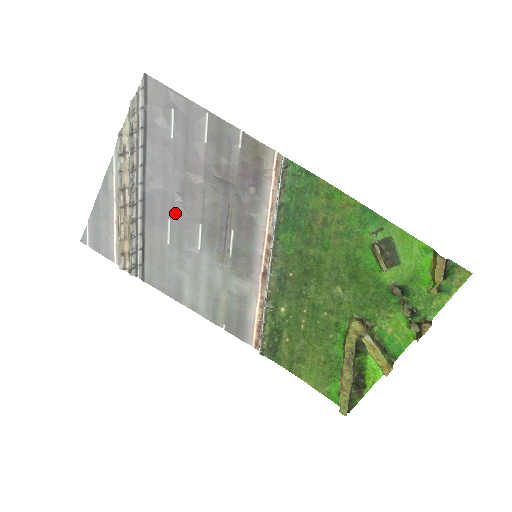
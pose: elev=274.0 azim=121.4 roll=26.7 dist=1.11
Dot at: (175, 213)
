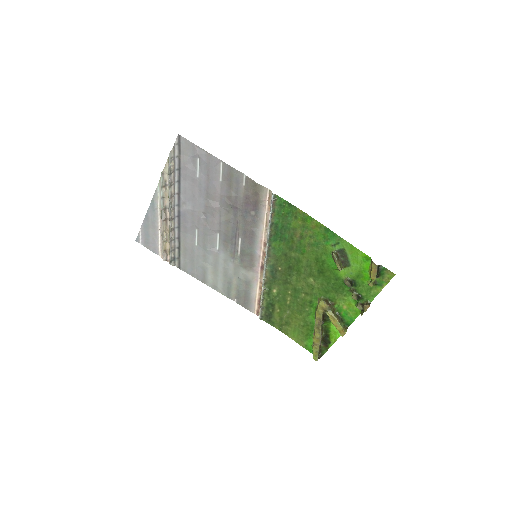
Dot at: (201, 226)
